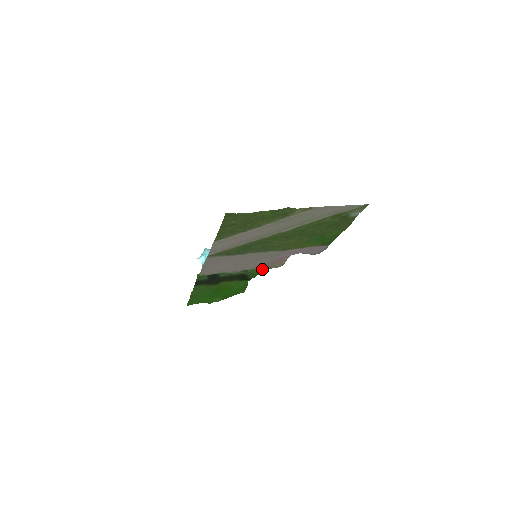
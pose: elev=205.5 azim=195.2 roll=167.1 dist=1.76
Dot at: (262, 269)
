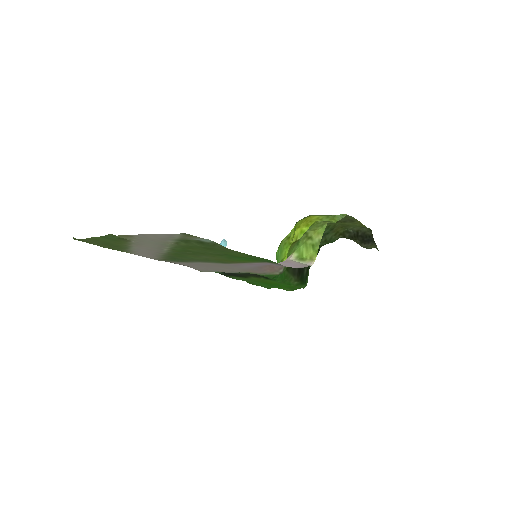
Dot at: (258, 274)
